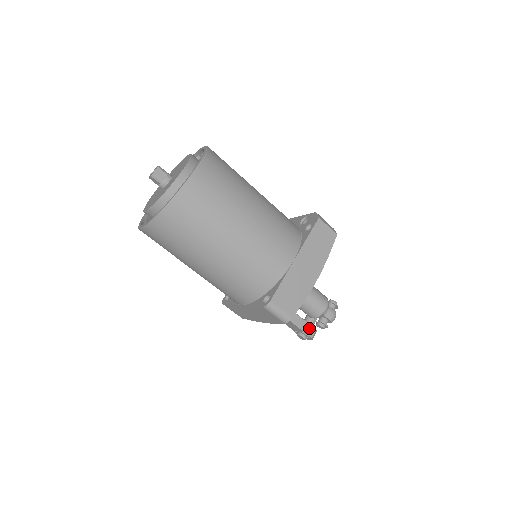
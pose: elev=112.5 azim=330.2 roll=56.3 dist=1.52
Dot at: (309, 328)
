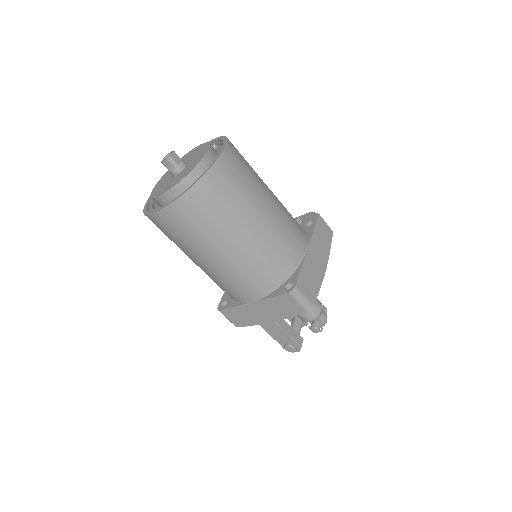
Dot at: (298, 337)
